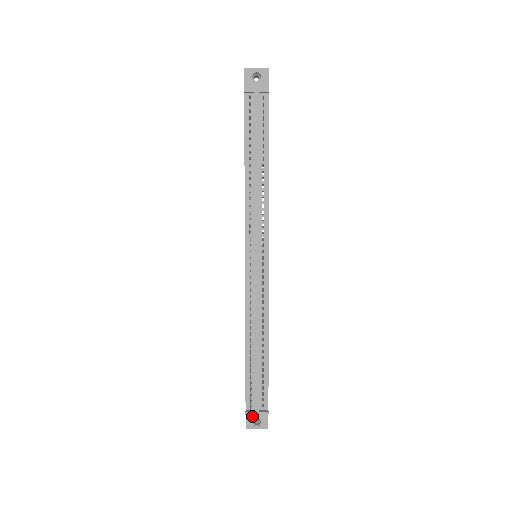
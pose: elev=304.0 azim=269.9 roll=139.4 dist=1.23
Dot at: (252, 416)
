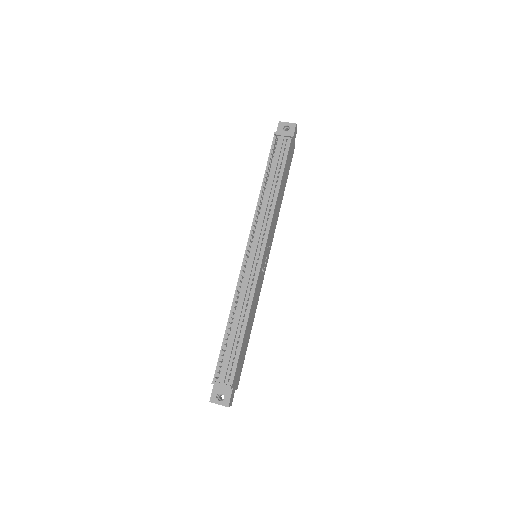
Dot at: (218, 391)
